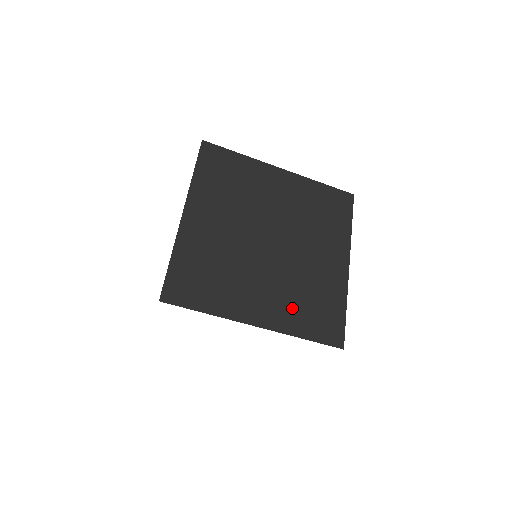
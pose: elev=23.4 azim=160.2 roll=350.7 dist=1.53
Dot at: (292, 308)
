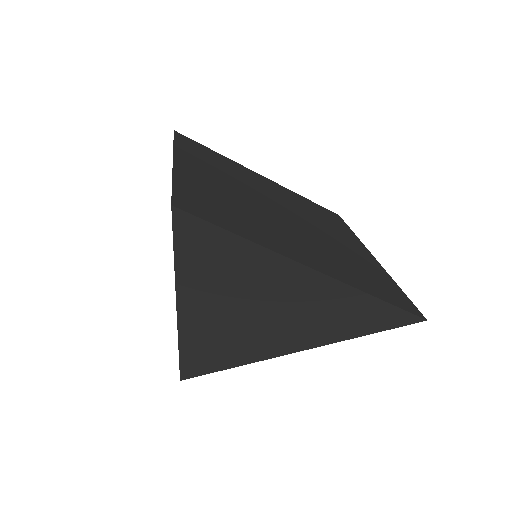
Dot at: (344, 268)
